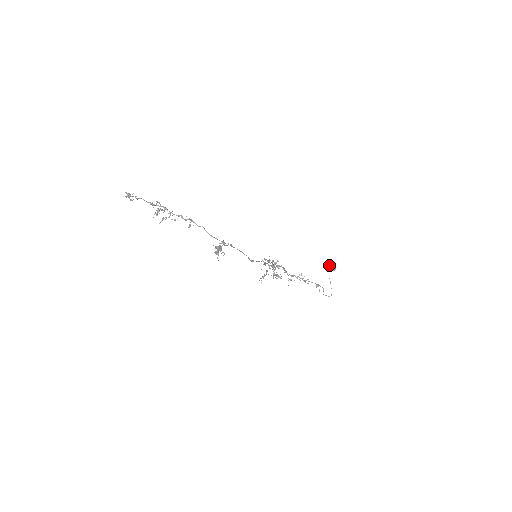
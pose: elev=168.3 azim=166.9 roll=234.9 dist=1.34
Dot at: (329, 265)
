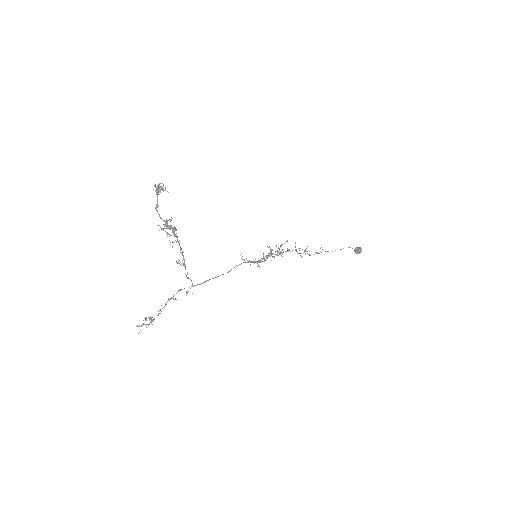
Dot at: (359, 248)
